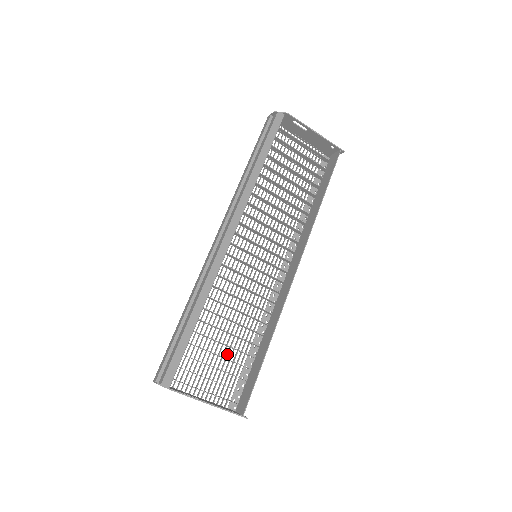
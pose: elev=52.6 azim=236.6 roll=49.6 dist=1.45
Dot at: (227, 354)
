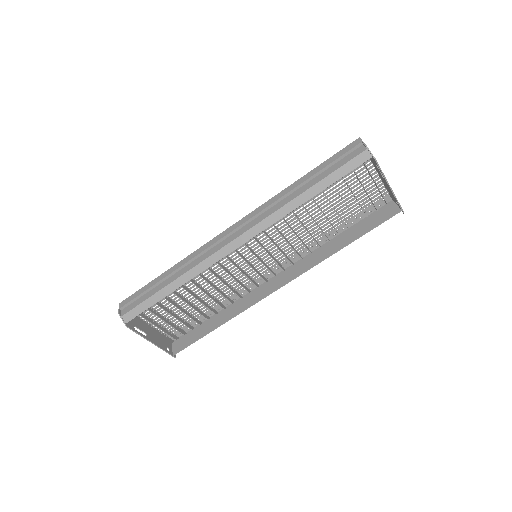
Dot at: (188, 308)
